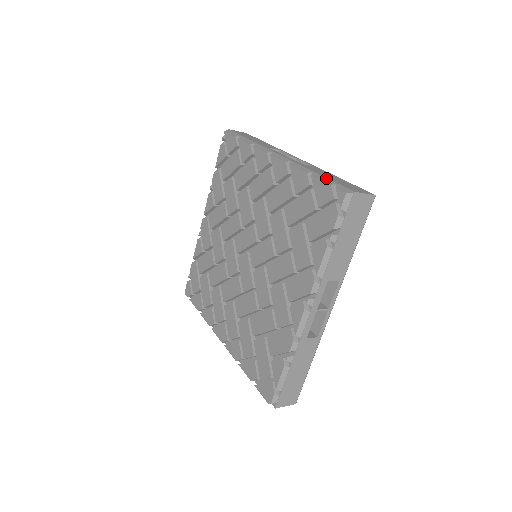
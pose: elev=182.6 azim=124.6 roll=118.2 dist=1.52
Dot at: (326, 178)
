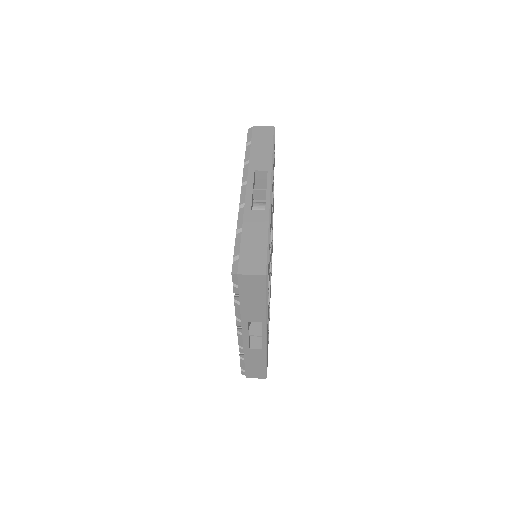
Dot at: (240, 244)
